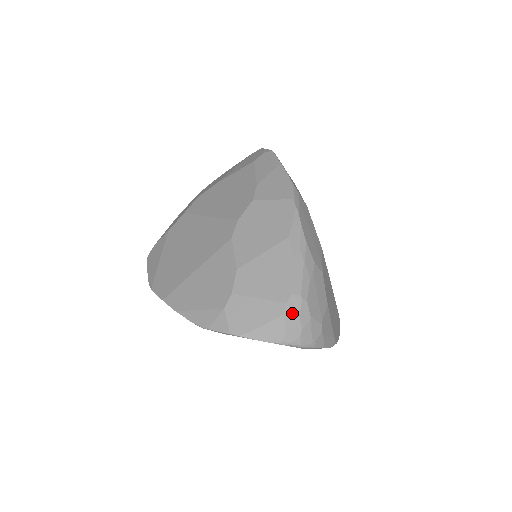
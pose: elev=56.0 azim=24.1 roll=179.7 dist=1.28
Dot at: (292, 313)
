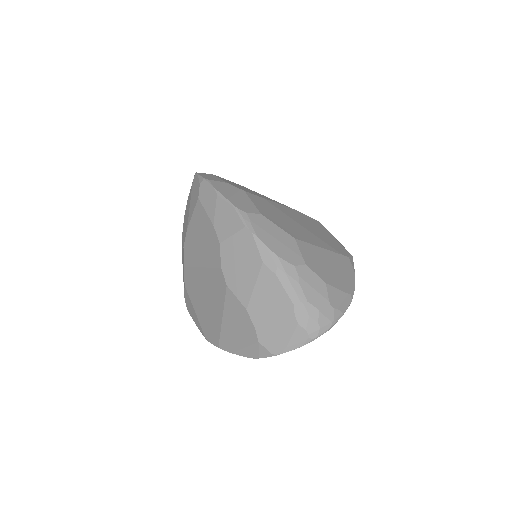
Dot at: (303, 318)
